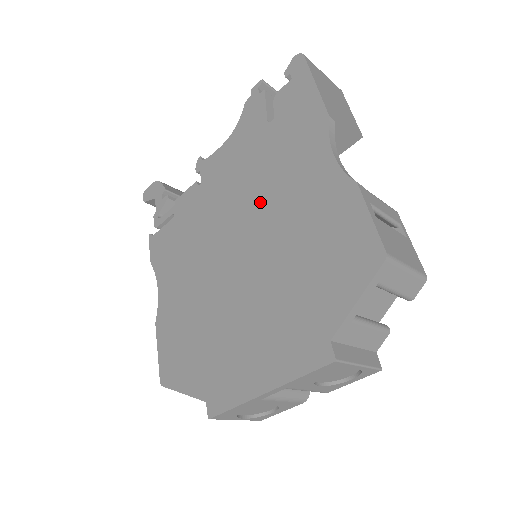
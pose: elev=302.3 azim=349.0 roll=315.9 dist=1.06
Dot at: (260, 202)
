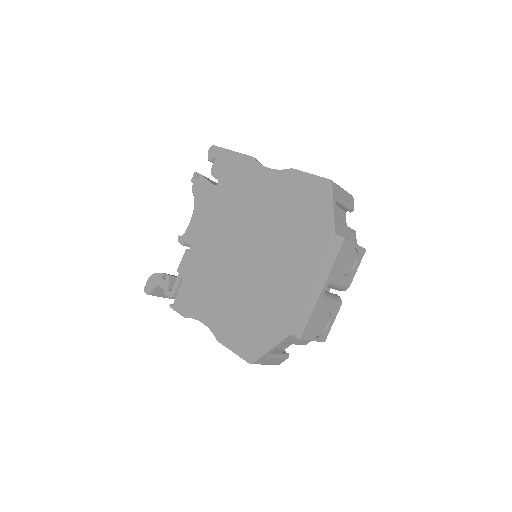
Dot at: (242, 220)
